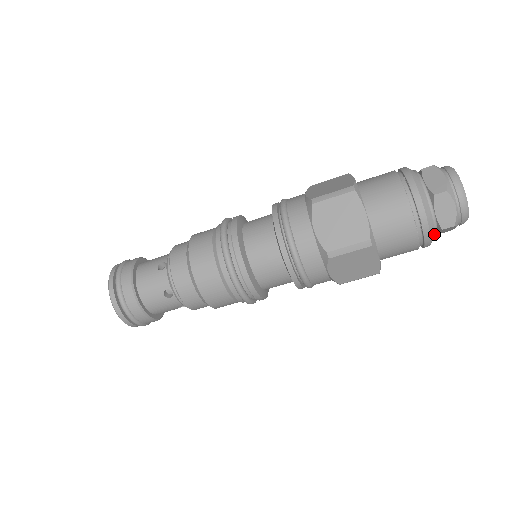
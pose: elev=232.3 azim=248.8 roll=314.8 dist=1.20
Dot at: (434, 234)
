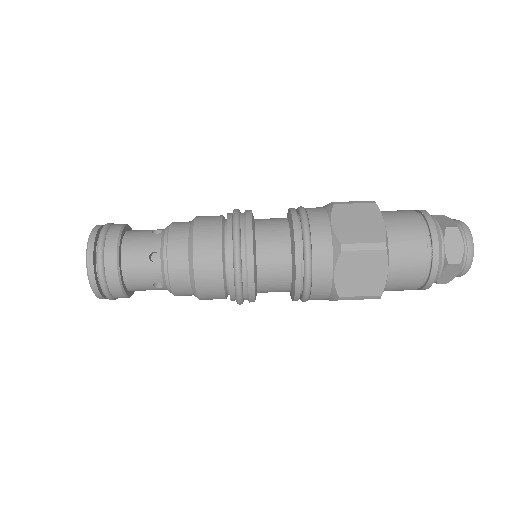
Dot at: (440, 268)
